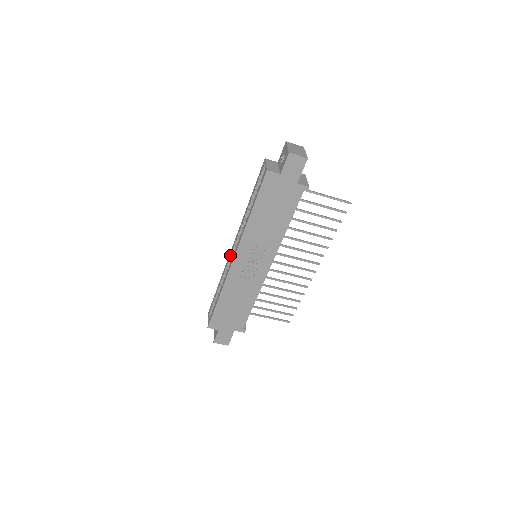
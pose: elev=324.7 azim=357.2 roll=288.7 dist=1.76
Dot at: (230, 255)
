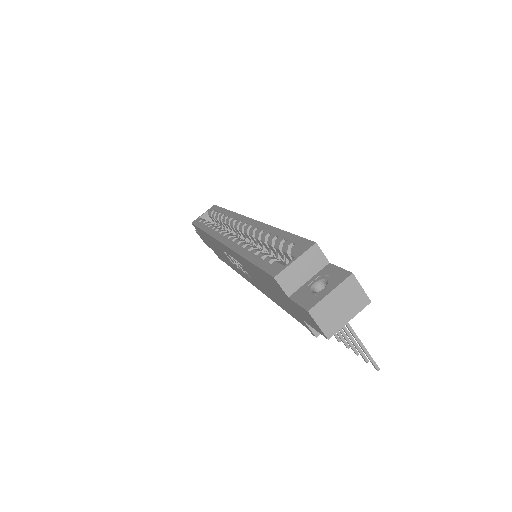
Dot at: (238, 221)
